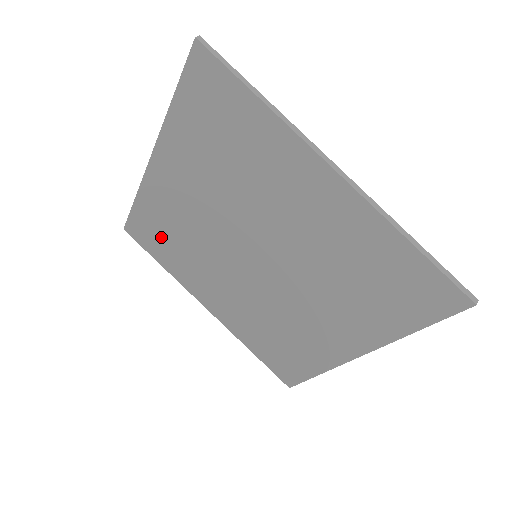
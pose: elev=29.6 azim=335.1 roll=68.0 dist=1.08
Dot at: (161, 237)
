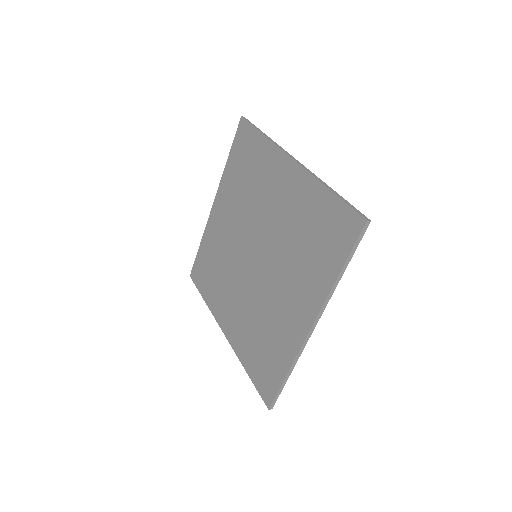
Dot at: (208, 270)
